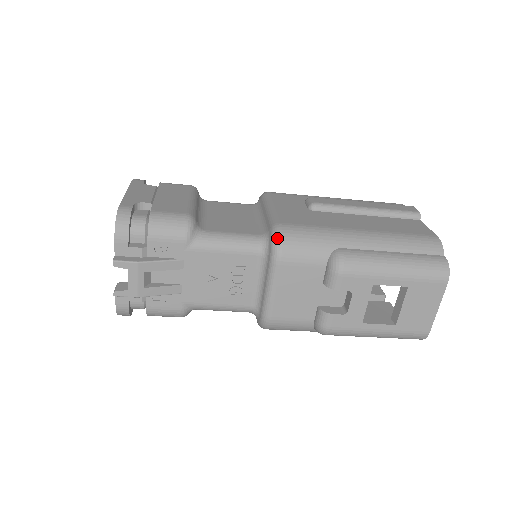
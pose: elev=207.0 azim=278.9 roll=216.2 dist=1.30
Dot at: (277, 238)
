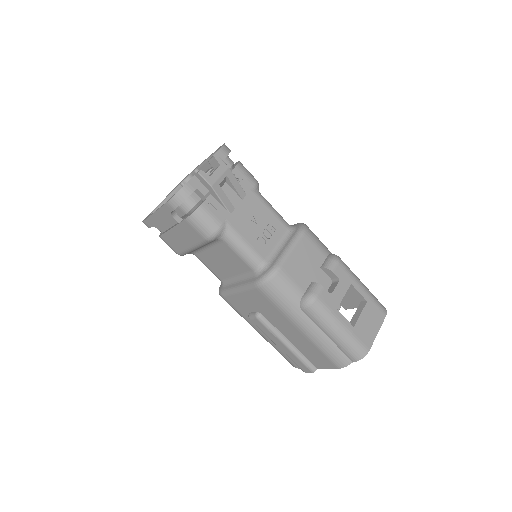
Dot at: (304, 224)
